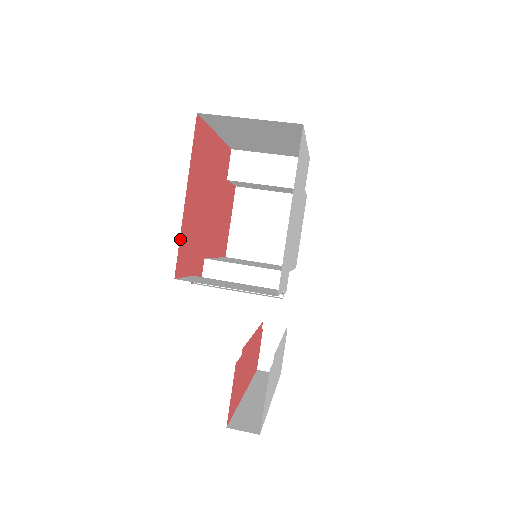
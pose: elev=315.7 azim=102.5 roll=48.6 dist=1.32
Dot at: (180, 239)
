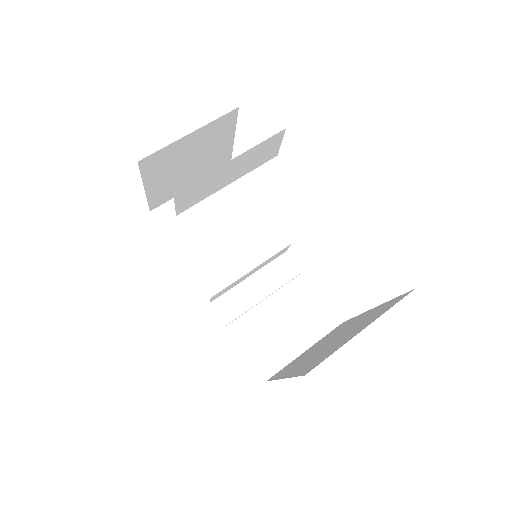
Dot at: occluded
